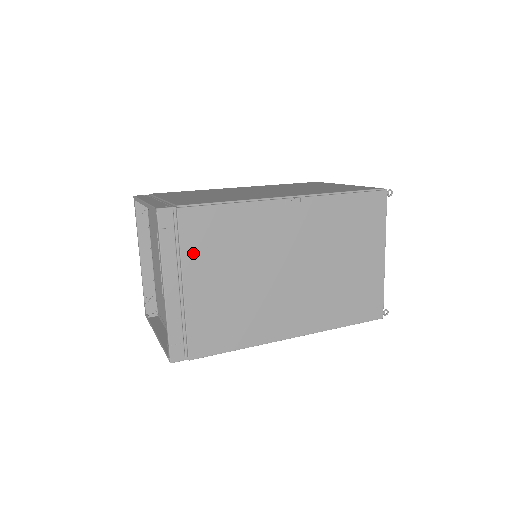
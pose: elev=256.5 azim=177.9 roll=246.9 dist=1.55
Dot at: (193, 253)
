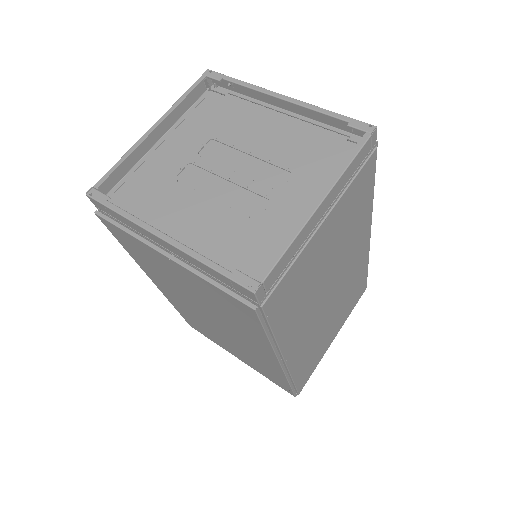
Dot at: occluded
